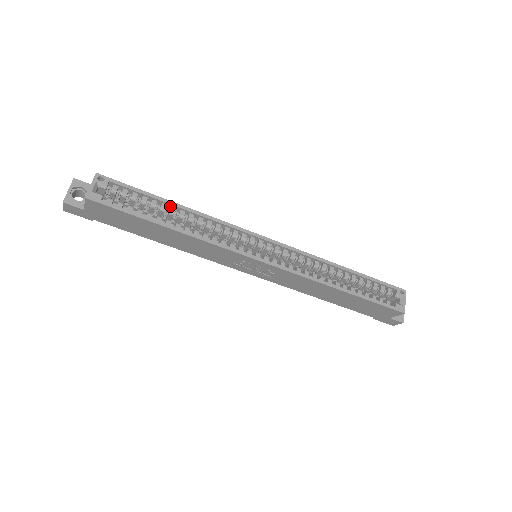
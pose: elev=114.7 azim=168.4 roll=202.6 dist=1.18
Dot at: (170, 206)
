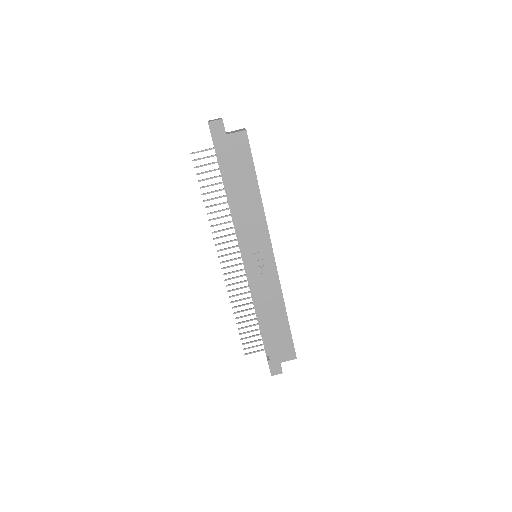
Dot at: occluded
